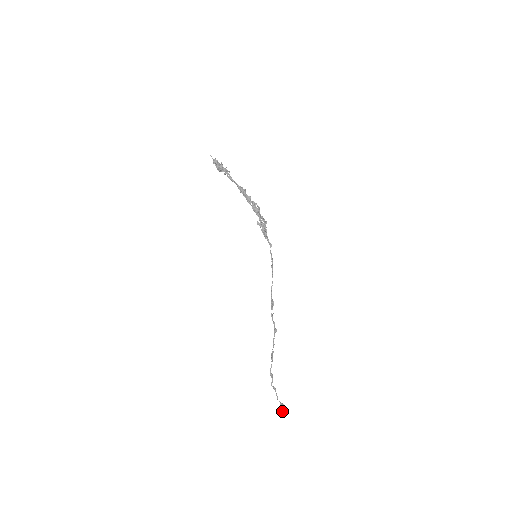
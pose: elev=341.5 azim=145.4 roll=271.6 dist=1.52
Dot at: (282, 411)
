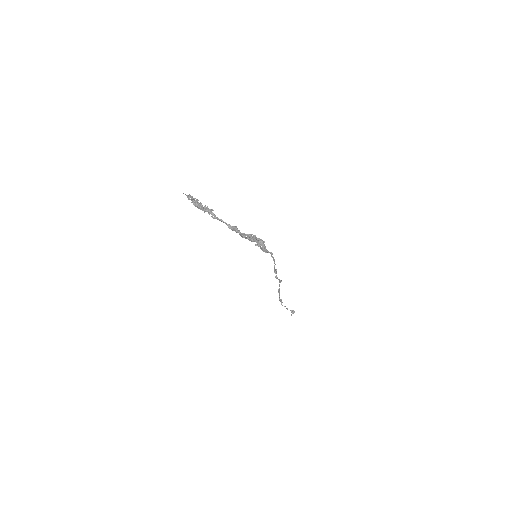
Dot at: (292, 313)
